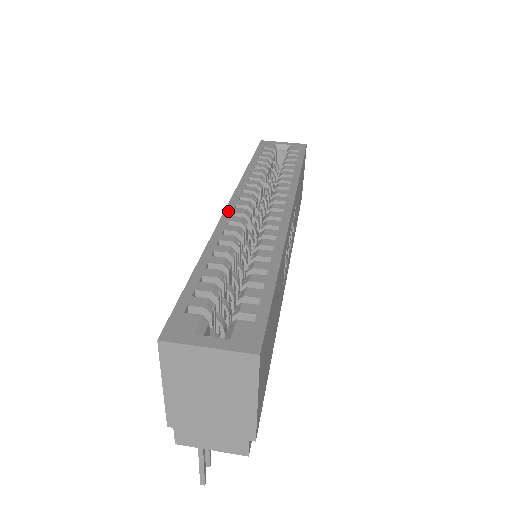
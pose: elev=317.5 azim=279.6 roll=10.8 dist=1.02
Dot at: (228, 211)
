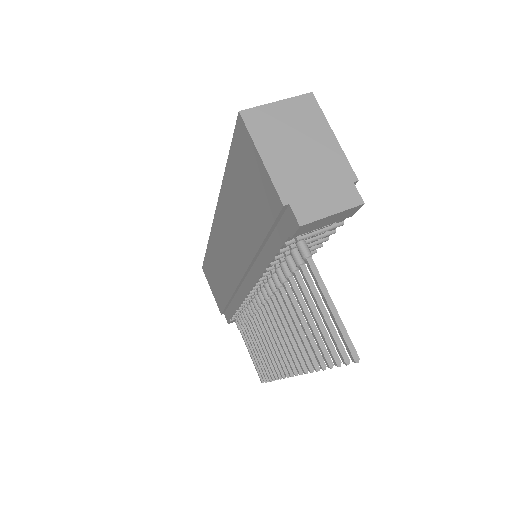
Dot at: occluded
